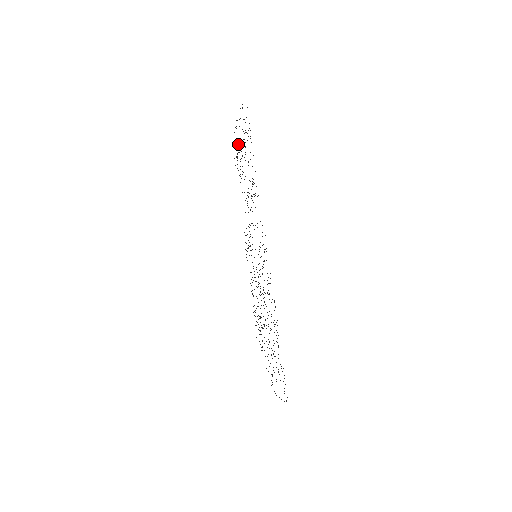
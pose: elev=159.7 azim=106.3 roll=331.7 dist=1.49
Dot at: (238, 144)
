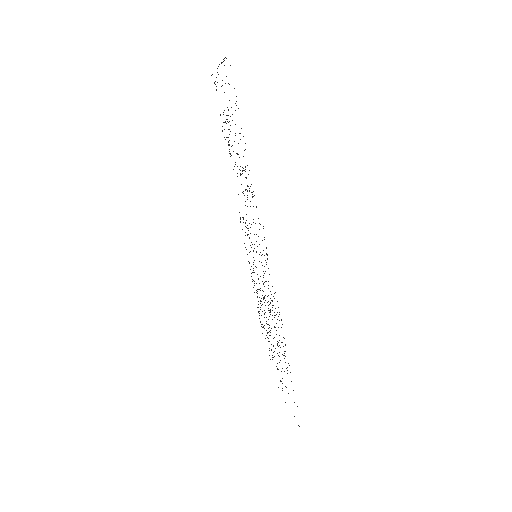
Dot at: occluded
